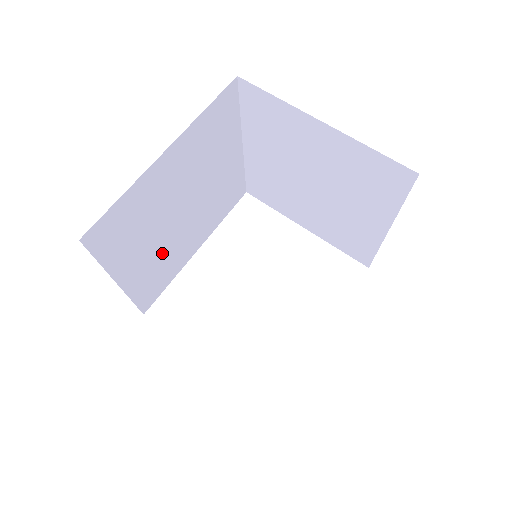
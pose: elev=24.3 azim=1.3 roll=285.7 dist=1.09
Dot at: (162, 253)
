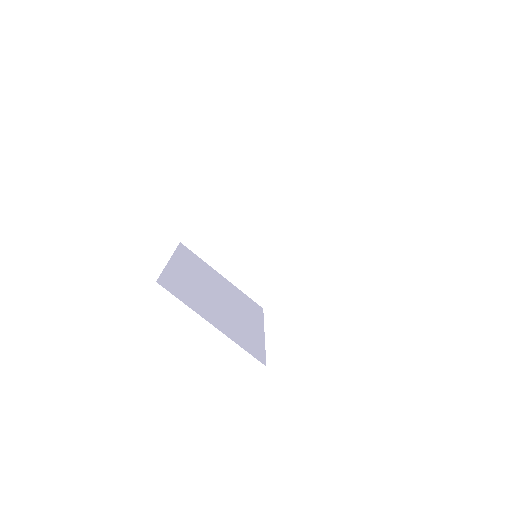
Dot at: (230, 320)
